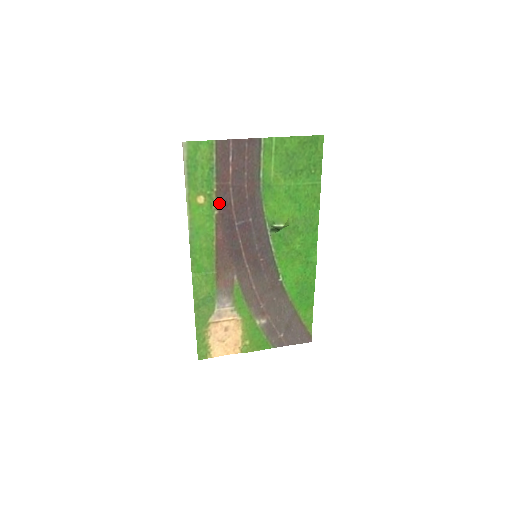
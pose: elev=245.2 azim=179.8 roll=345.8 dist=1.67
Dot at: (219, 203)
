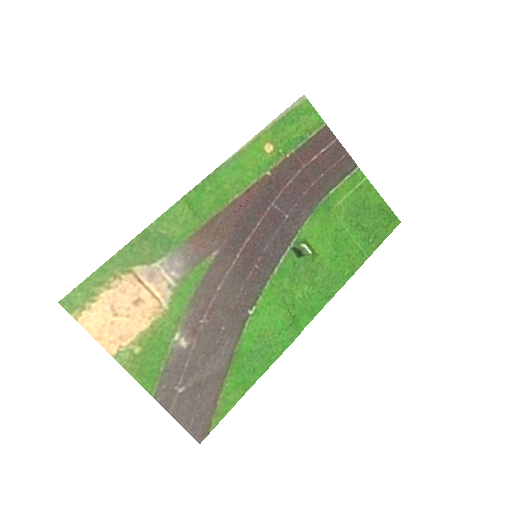
Dot at: (279, 169)
